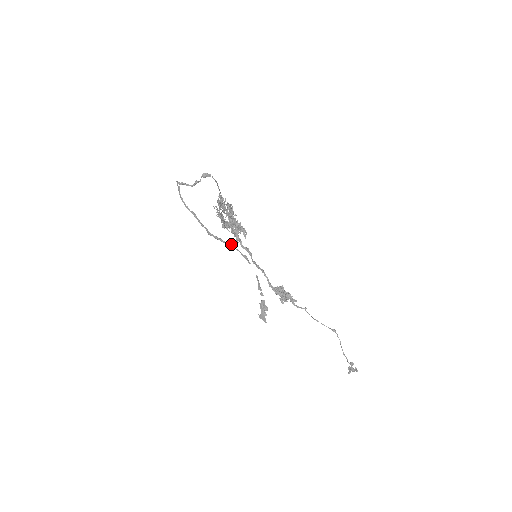
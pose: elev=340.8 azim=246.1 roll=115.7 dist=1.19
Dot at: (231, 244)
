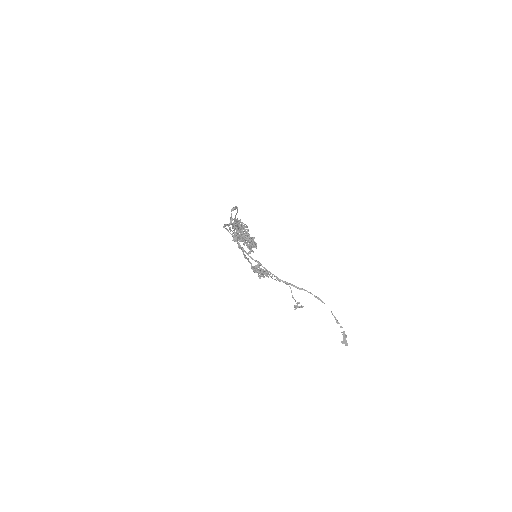
Dot at: occluded
